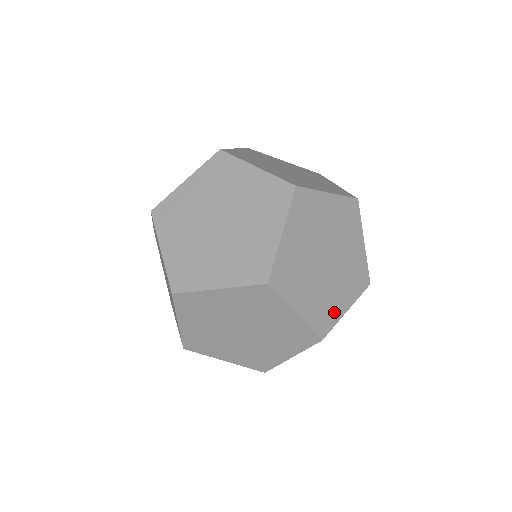
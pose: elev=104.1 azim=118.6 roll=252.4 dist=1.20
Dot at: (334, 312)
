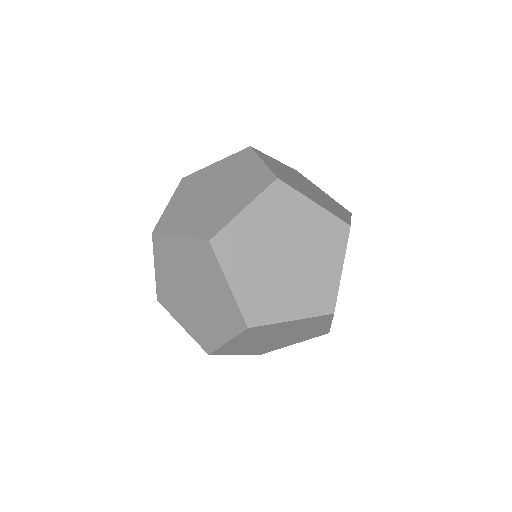
Dot at: (329, 284)
